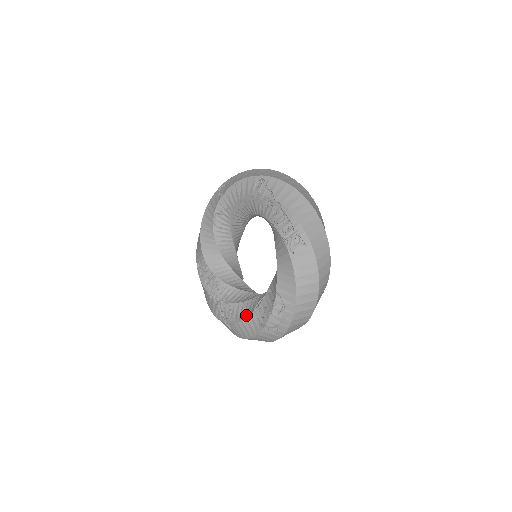
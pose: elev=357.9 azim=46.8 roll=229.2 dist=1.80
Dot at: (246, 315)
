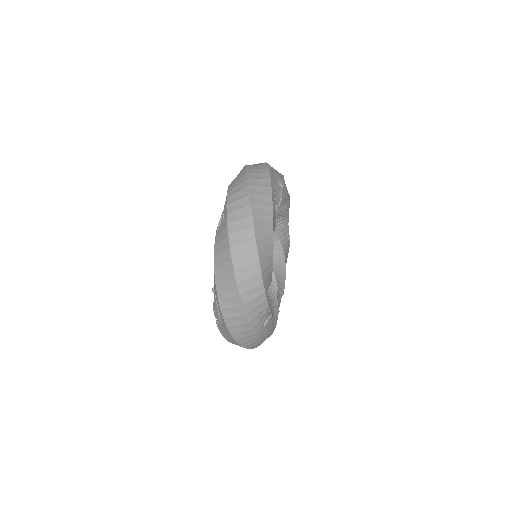
Dot at: occluded
